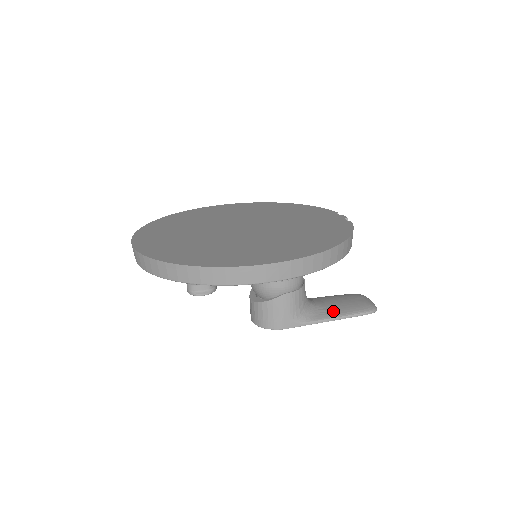
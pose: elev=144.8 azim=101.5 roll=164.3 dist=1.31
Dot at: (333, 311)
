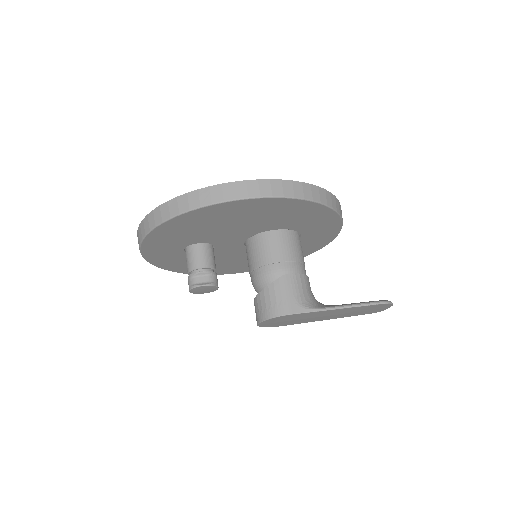
Dot at: (343, 304)
